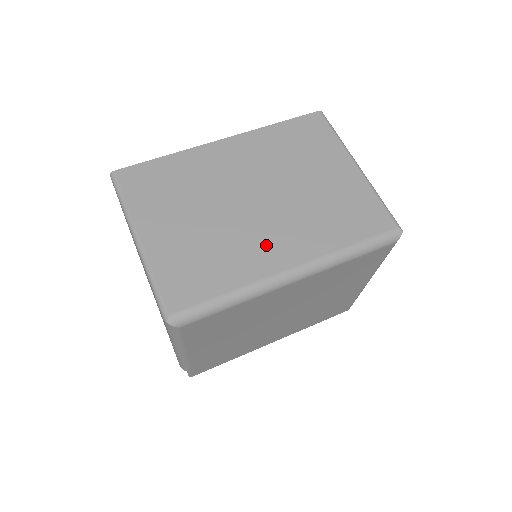
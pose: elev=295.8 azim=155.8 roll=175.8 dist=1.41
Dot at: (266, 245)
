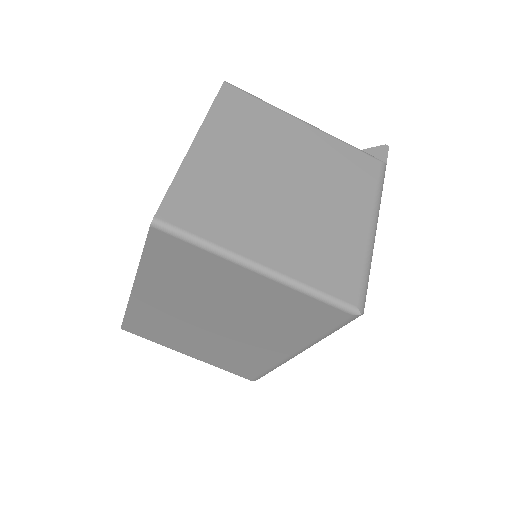
Dot at: (258, 347)
